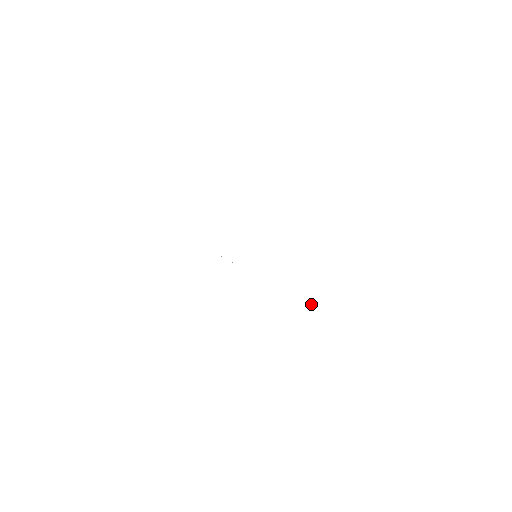
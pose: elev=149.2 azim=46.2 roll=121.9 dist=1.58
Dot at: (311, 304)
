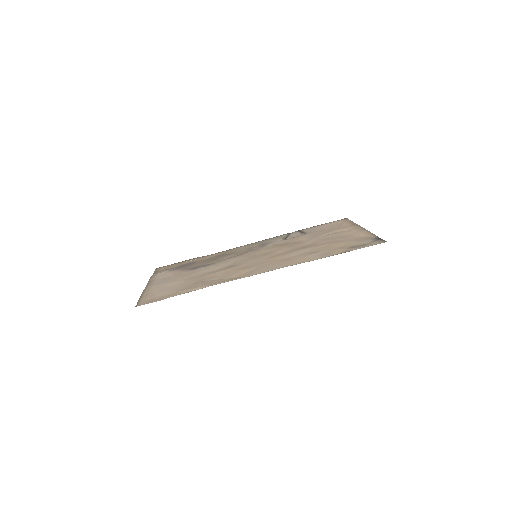
Dot at: (290, 234)
